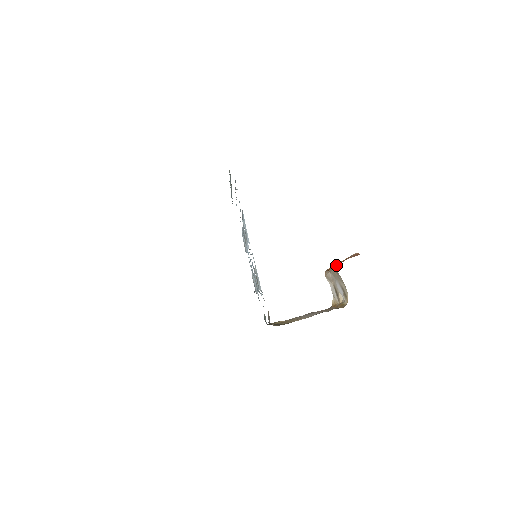
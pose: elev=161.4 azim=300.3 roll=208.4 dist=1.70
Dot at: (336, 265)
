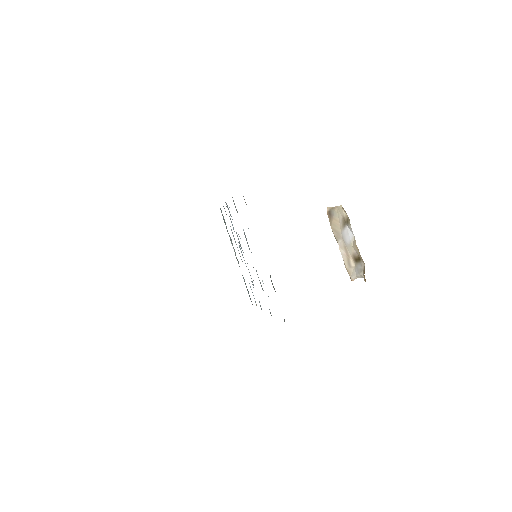
Dot at: occluded
